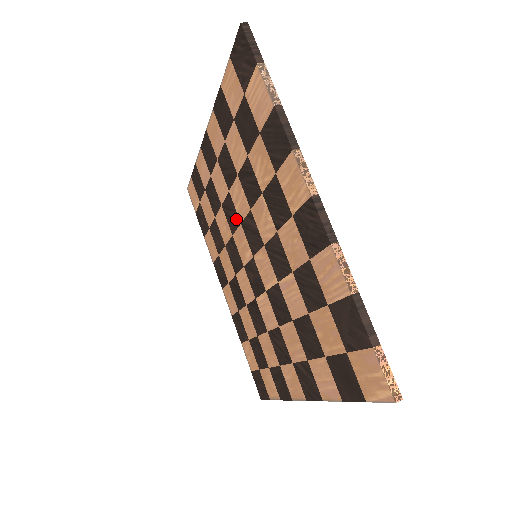
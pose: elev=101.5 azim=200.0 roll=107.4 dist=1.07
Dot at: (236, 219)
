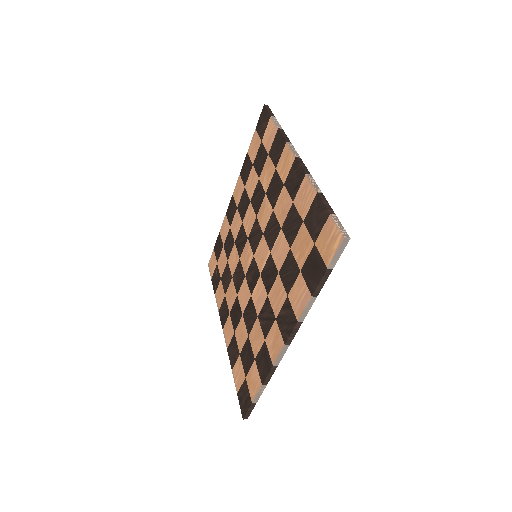
Dot at: (245, 239)
